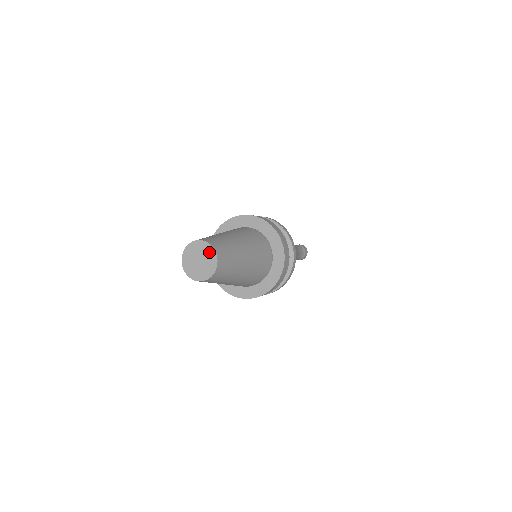
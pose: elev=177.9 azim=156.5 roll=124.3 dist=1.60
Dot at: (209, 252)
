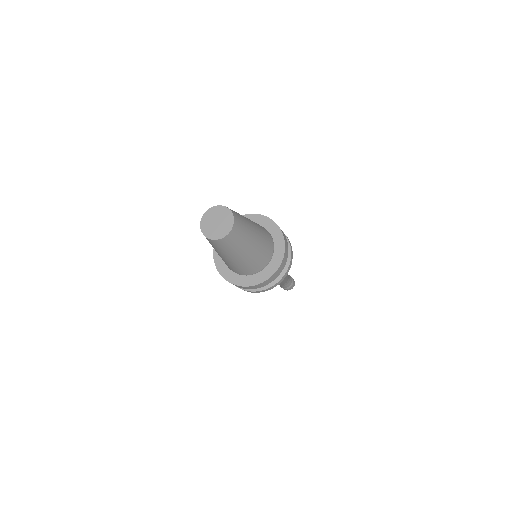
Dot at: (226, 213)
